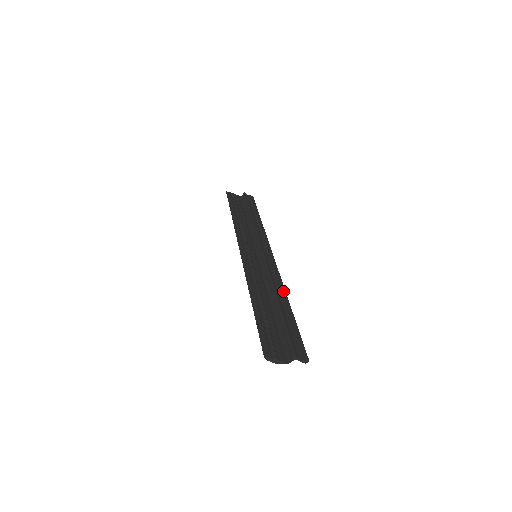
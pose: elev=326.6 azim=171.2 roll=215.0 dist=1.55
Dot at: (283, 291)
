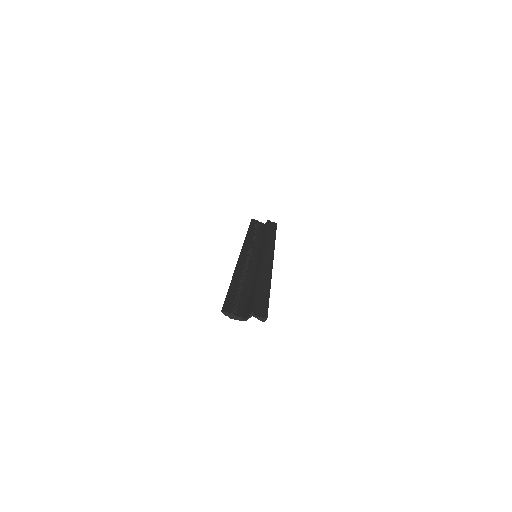
Dot at: (268, 277)
